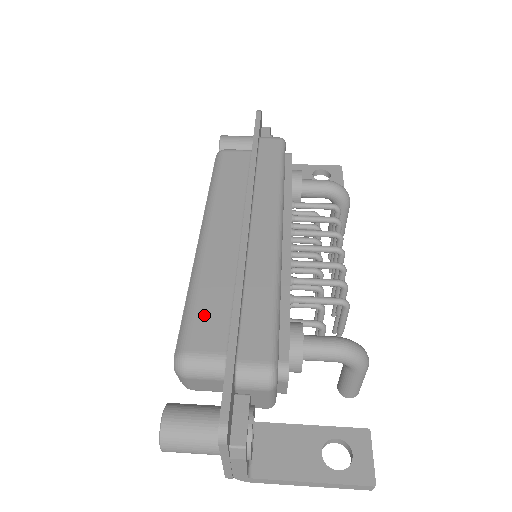
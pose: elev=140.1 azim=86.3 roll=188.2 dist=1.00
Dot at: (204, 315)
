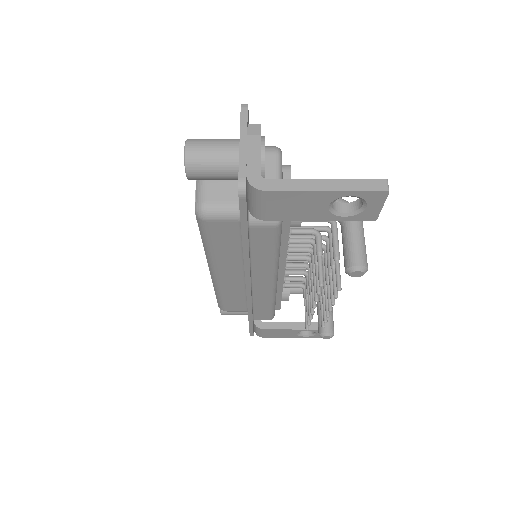
Dot at: occluded
